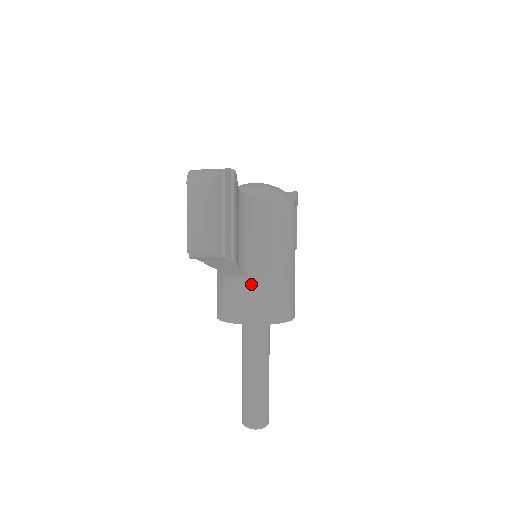
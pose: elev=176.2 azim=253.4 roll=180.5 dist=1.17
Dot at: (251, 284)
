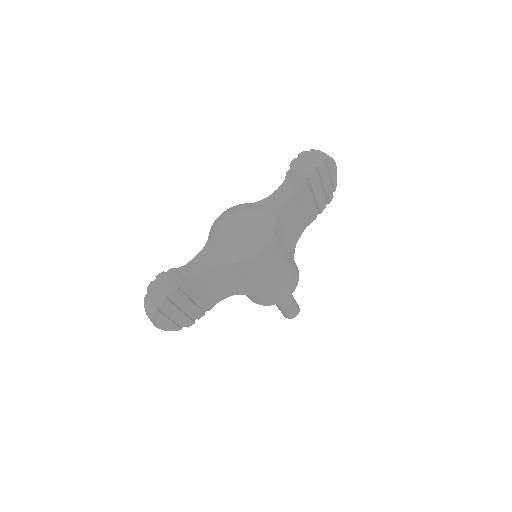
Dot at: occluded
